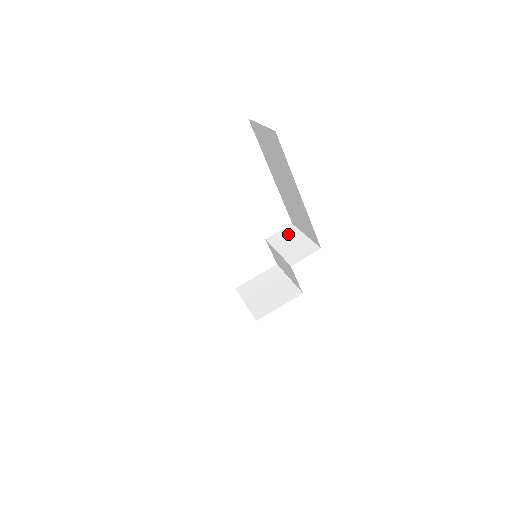
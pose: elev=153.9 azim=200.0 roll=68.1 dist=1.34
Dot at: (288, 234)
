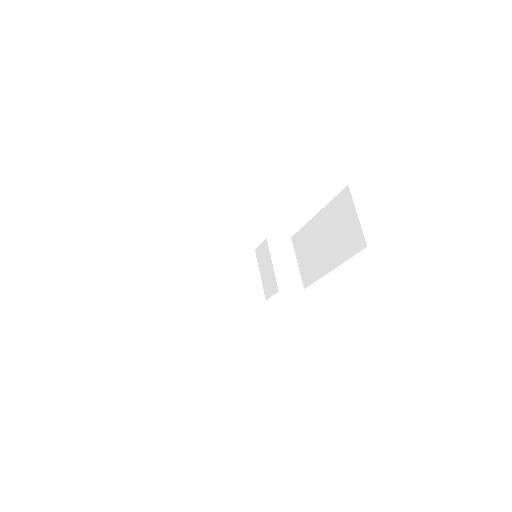
Dot at: (285, 249)
